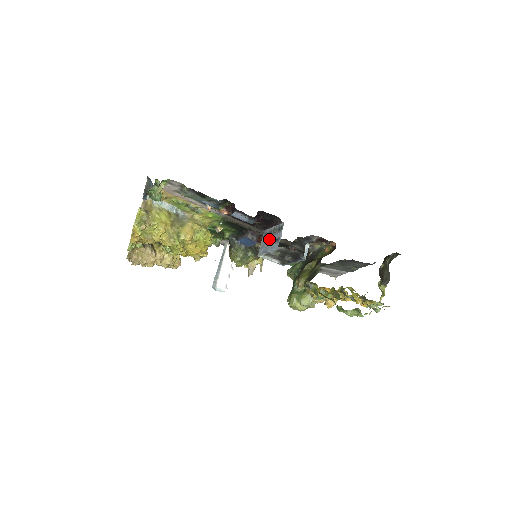
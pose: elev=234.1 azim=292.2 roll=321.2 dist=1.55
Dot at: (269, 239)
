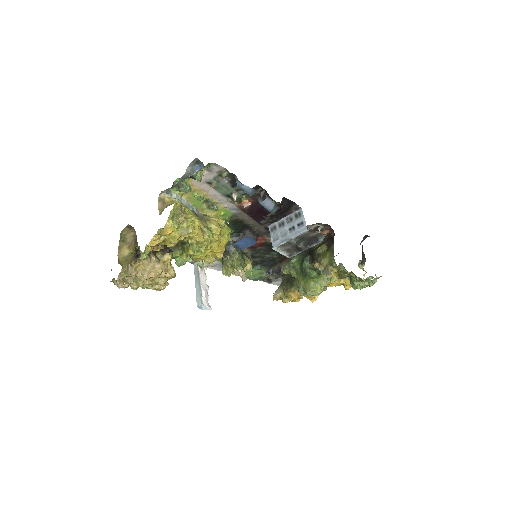
Dot at: (284, 229)
